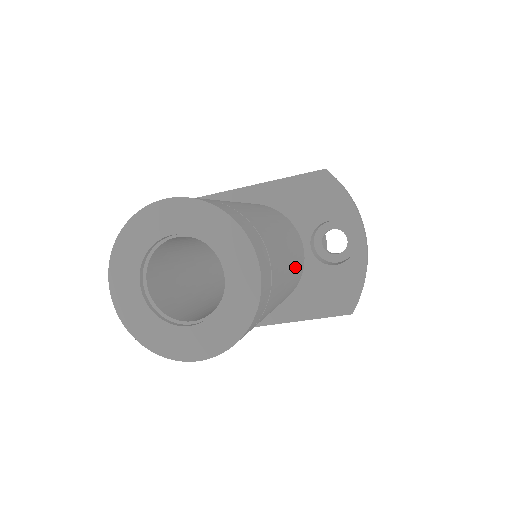
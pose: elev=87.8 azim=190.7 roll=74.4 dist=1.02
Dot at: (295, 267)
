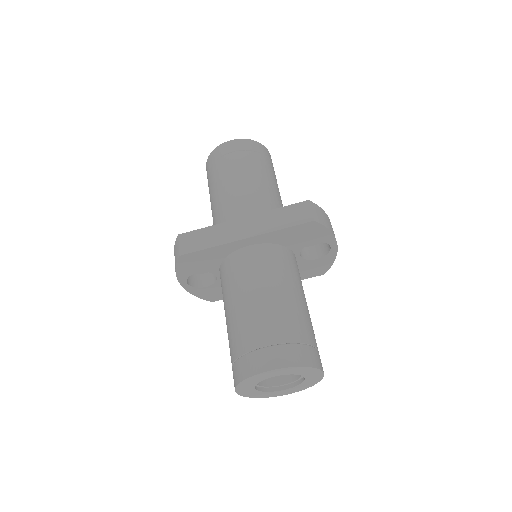
Dot at: occluded
